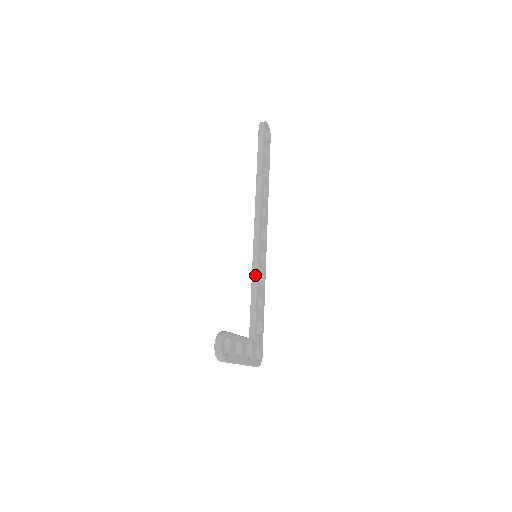
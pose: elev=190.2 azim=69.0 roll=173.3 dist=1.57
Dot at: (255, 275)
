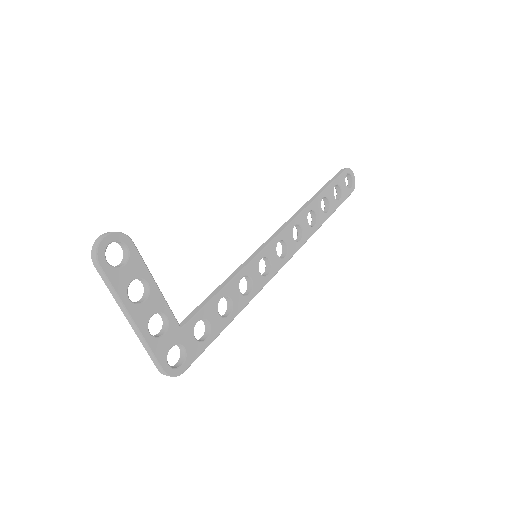
Dot at: (239, 269)
